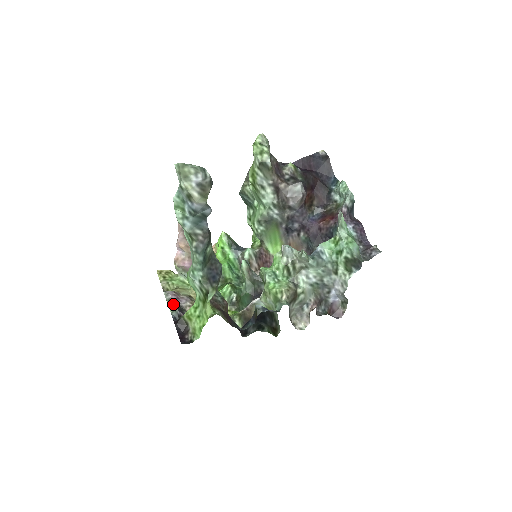
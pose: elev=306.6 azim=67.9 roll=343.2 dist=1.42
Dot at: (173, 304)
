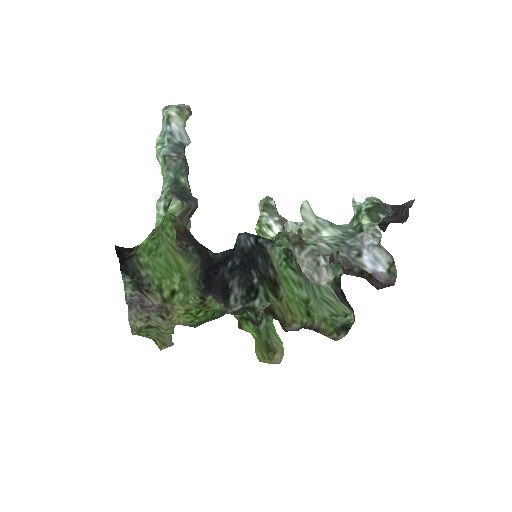
Dot at: (131, 281)
